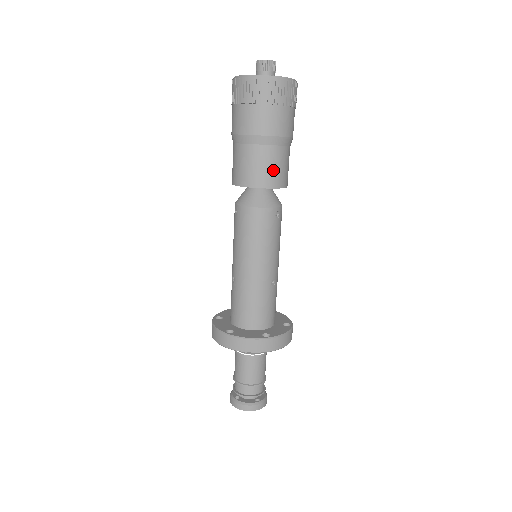
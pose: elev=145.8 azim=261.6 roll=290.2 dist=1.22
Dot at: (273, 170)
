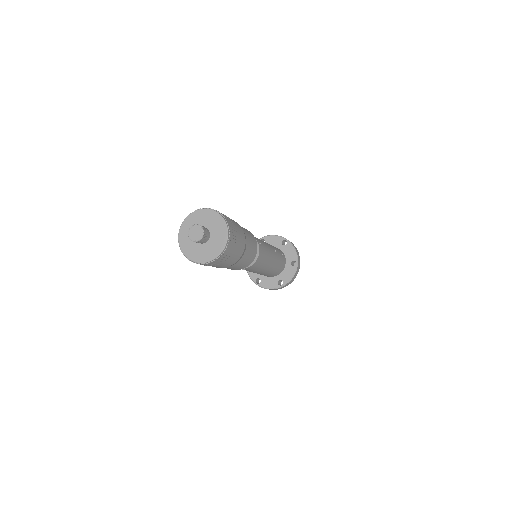
Dot at: occluded
